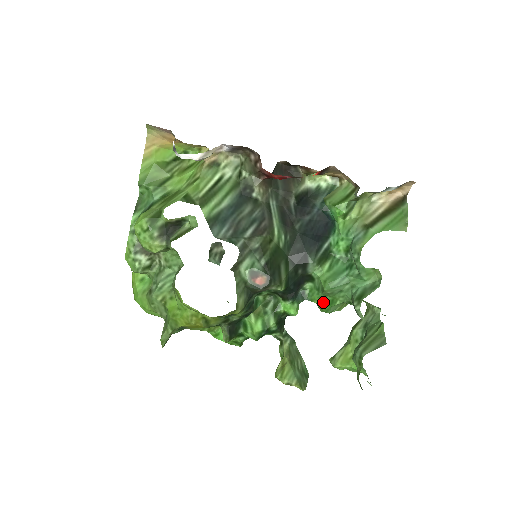
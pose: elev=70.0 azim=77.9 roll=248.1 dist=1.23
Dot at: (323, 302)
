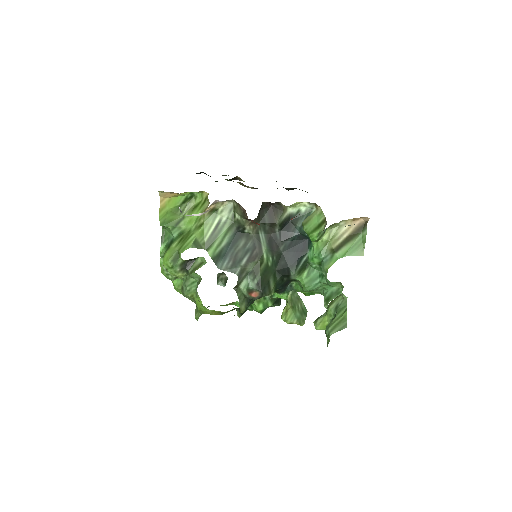
Dot at: (305, 293)
